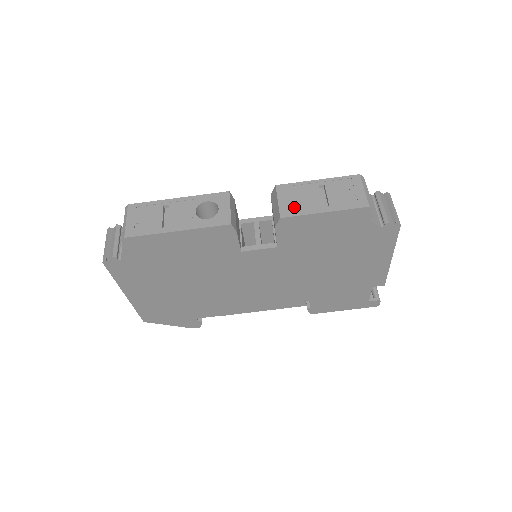
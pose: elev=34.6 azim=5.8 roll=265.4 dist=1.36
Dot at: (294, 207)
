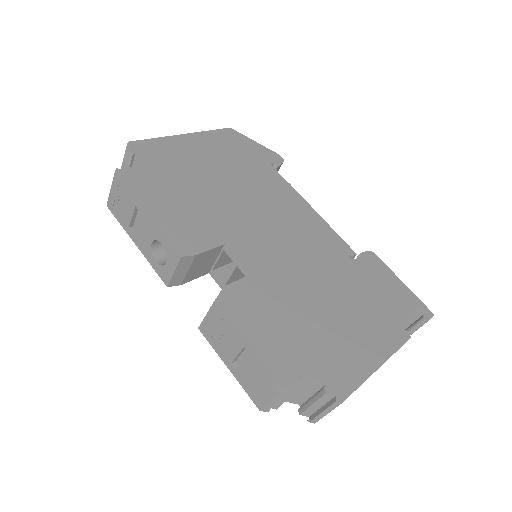
Dot at: (213, 335)
